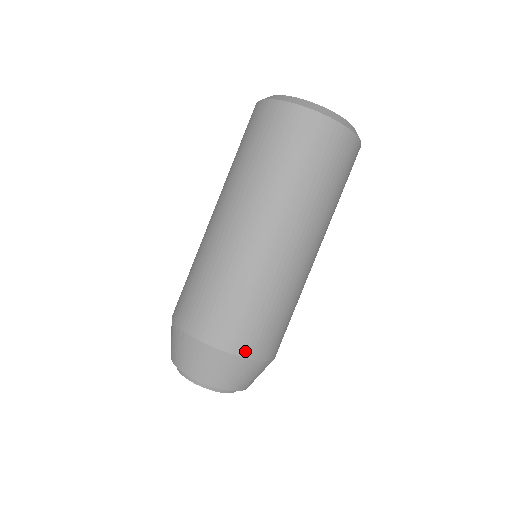
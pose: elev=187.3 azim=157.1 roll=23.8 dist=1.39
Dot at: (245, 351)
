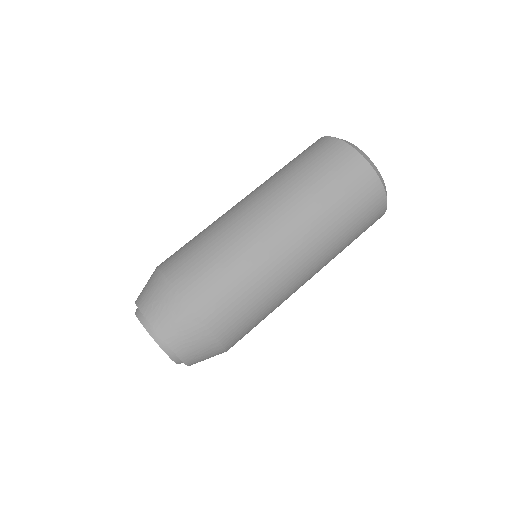
Dot at: (199, 305)
